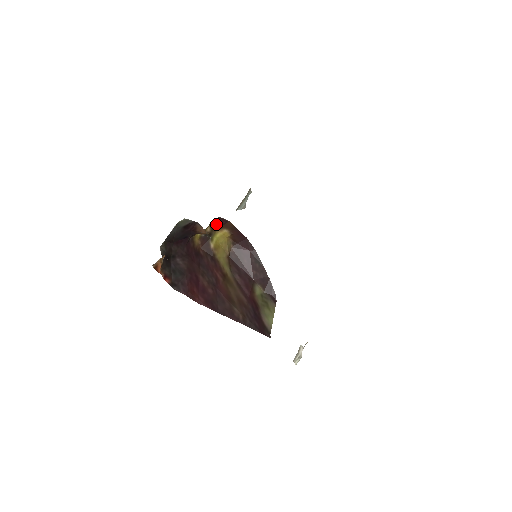
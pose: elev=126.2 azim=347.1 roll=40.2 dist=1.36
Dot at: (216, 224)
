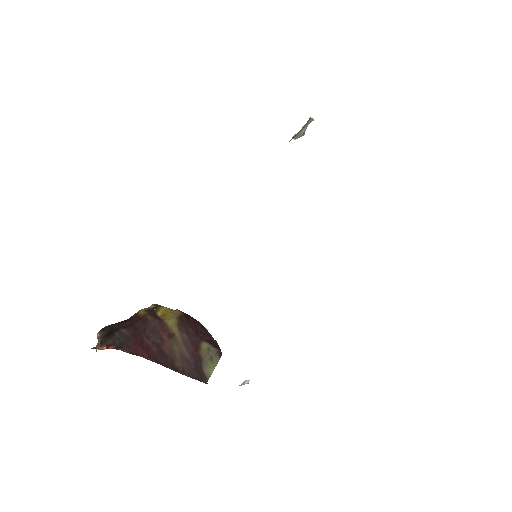
Dot at: (158, 305)
